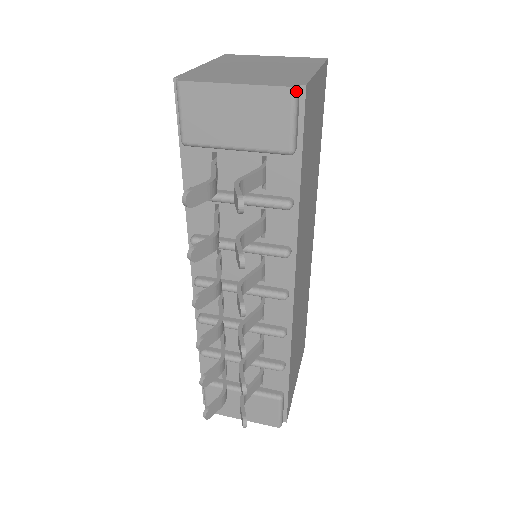
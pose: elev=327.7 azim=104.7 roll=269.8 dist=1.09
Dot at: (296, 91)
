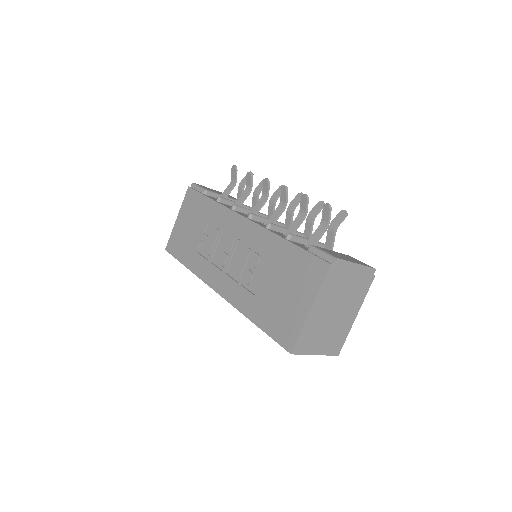
Dot at: occluded
